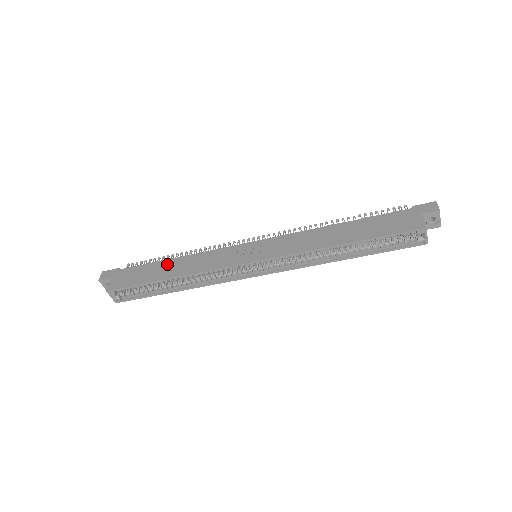
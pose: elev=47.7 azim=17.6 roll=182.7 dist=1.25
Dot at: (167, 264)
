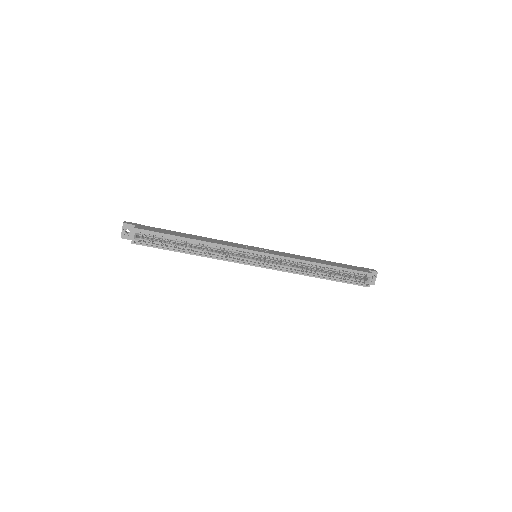
Dot at: (188, 234)
